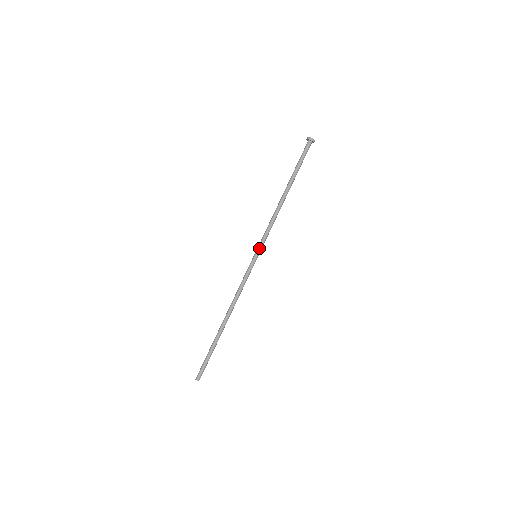
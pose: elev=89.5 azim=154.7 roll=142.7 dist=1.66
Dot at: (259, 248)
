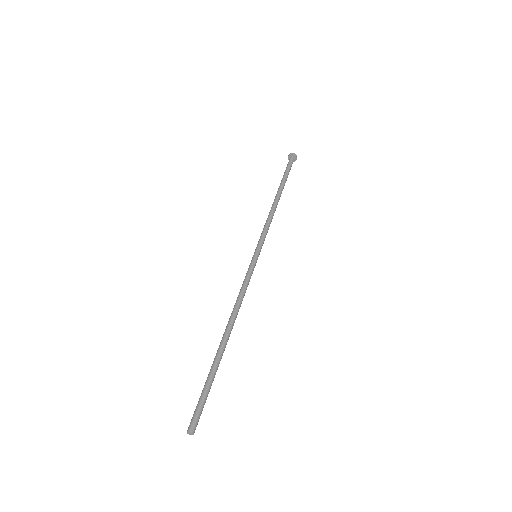
Dot at: (261, 247)
